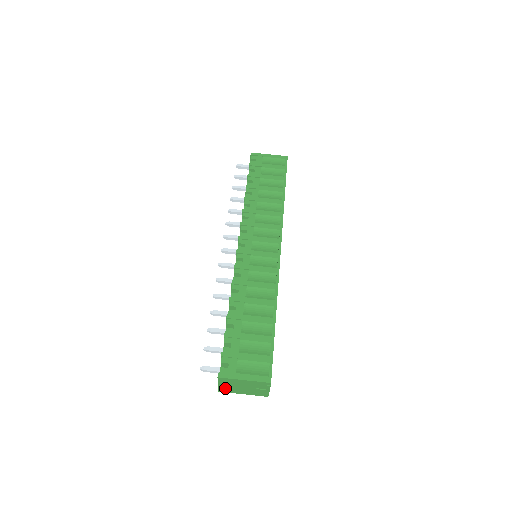
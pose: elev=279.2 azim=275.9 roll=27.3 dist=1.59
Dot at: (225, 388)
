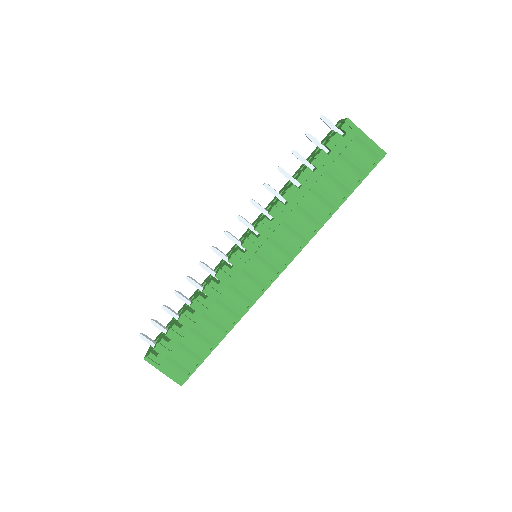
Dot at: occluded
